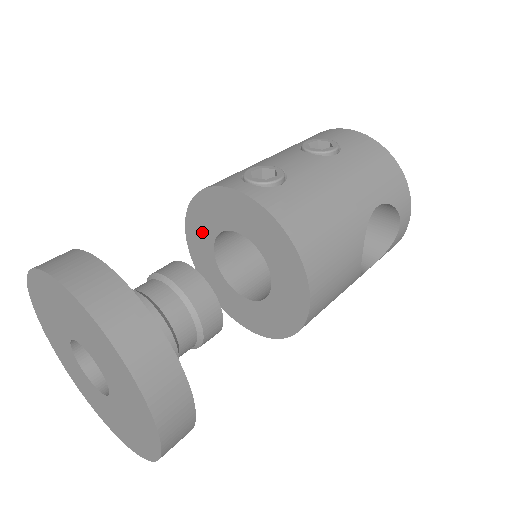
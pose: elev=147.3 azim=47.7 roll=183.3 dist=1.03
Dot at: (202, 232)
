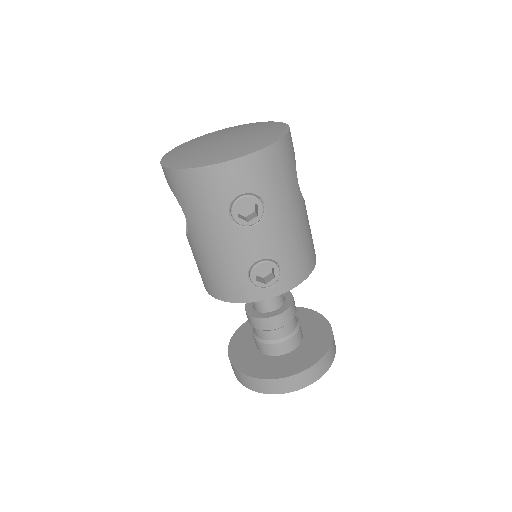
Dot at: occluded
